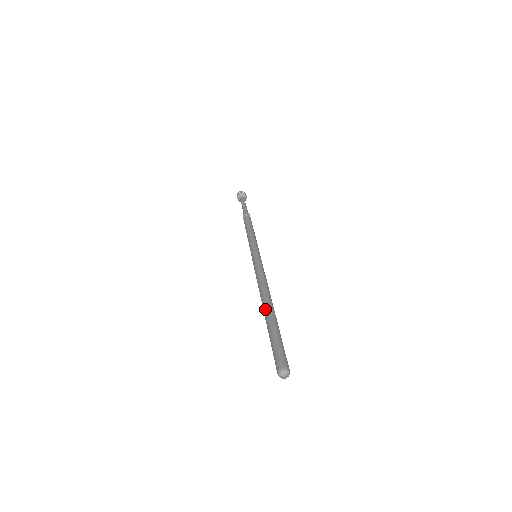
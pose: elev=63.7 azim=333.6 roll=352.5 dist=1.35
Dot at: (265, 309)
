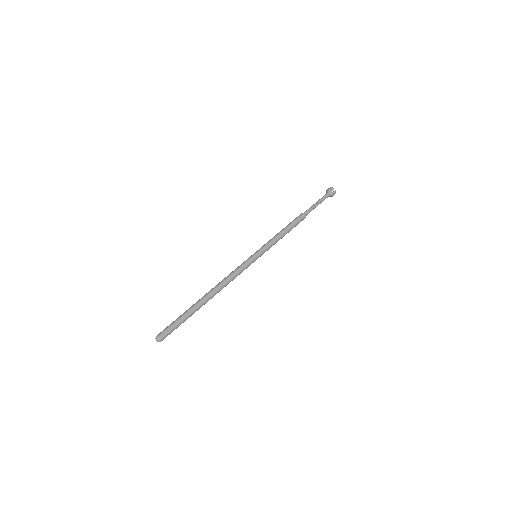
Dot at: (201, 298)
